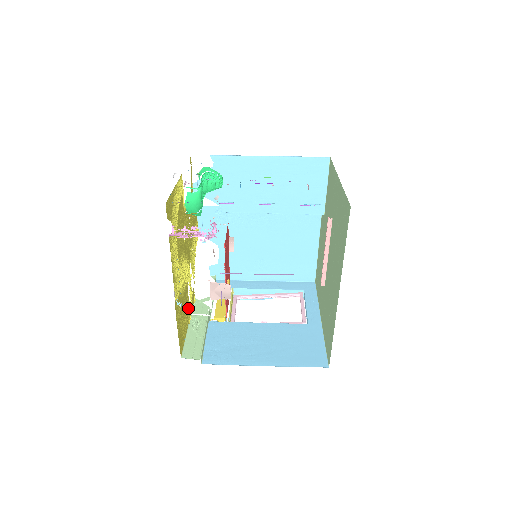
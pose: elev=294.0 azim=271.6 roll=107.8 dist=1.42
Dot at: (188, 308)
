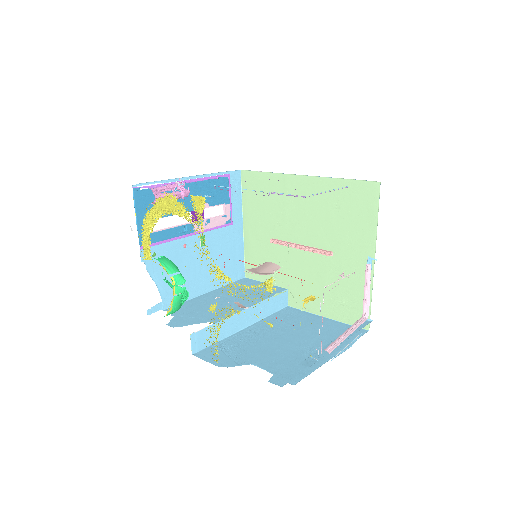
Dot at: occluded
